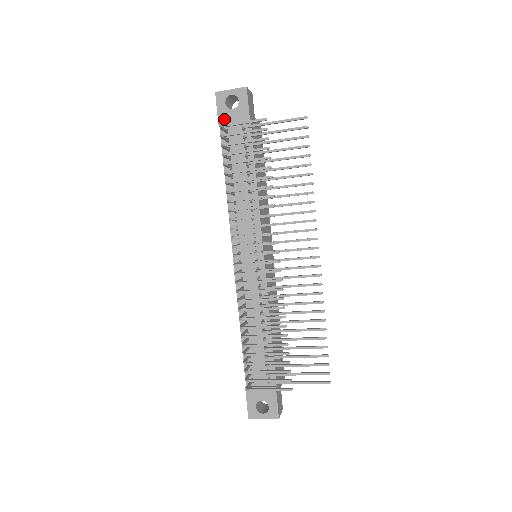
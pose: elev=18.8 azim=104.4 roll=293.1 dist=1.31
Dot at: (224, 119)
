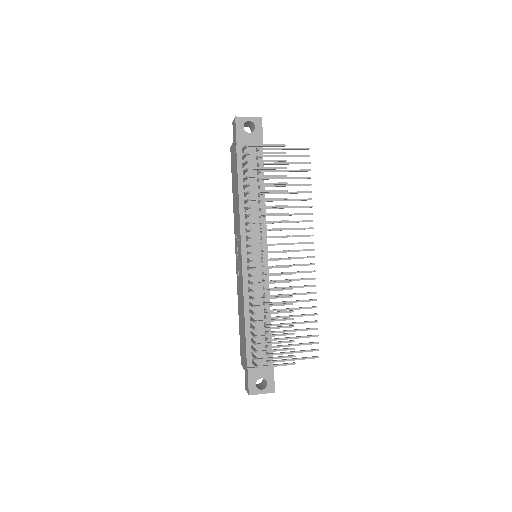
Dot at: (242, 140)
